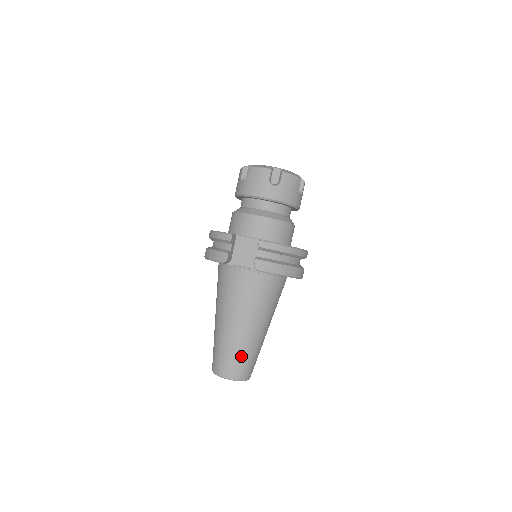
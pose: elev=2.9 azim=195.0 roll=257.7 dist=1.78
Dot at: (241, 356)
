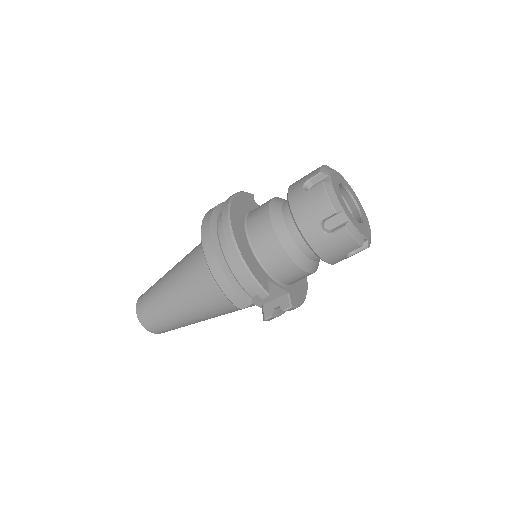
Dot at: occluded
